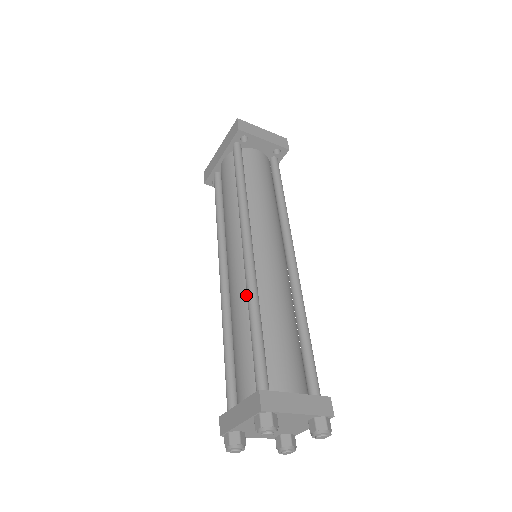
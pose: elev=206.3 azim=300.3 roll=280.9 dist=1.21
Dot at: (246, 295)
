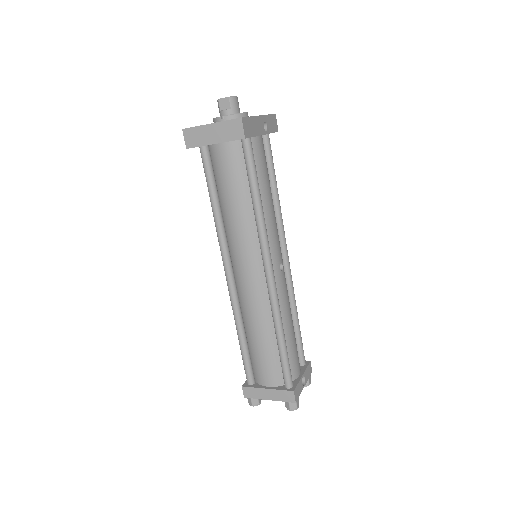
Dot at: occluded
